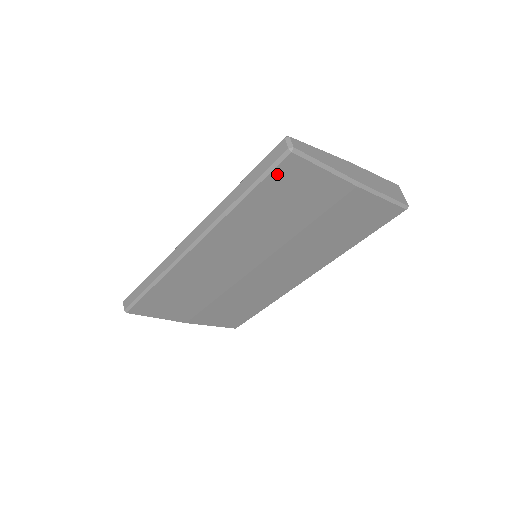
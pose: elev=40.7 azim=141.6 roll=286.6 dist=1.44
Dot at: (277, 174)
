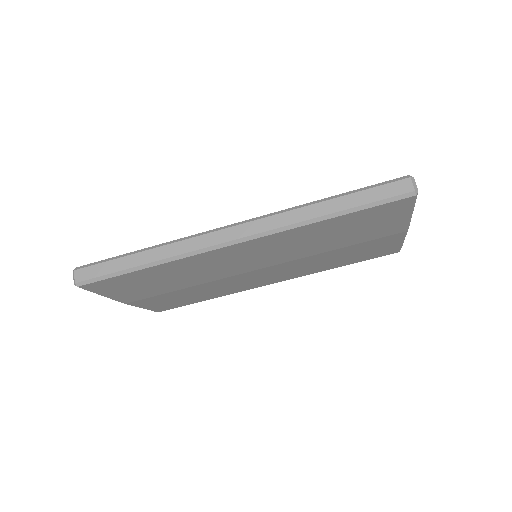
Dot at: (383, 207)
